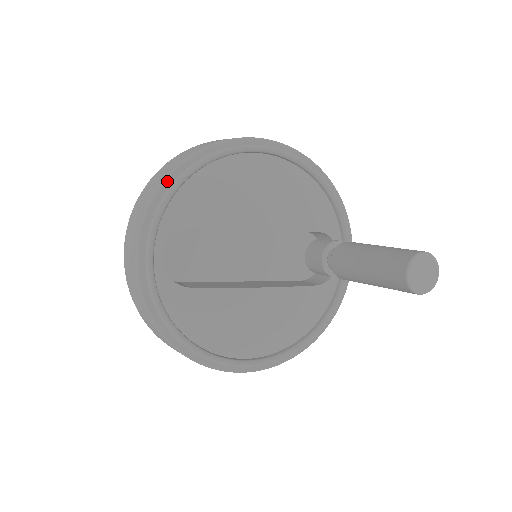
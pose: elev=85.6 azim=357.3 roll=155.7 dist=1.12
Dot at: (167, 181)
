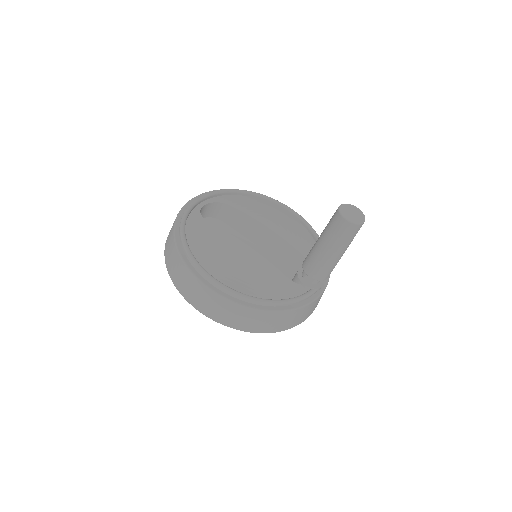
Dot at: occluded
